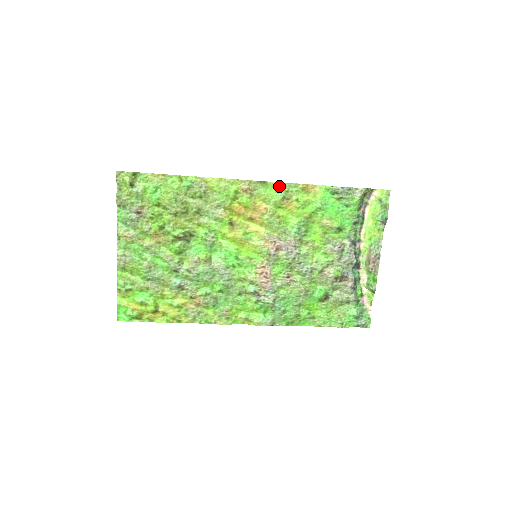
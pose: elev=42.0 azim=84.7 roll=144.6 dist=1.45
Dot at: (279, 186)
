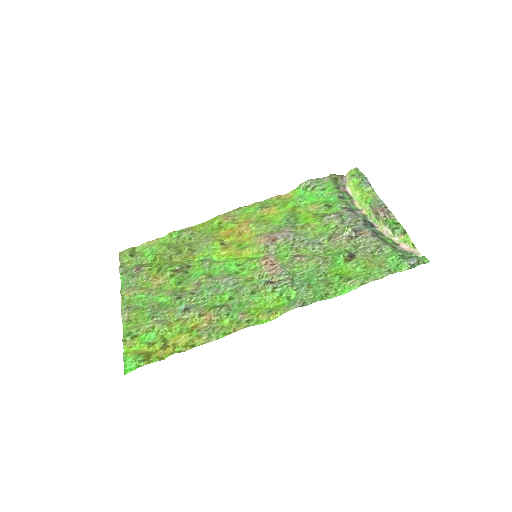
Dot at: (255, 205)
